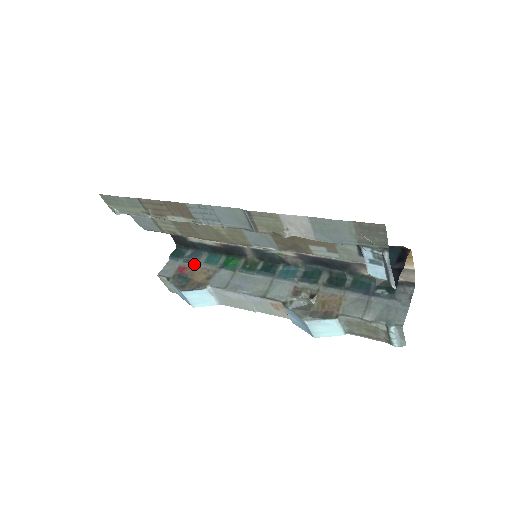
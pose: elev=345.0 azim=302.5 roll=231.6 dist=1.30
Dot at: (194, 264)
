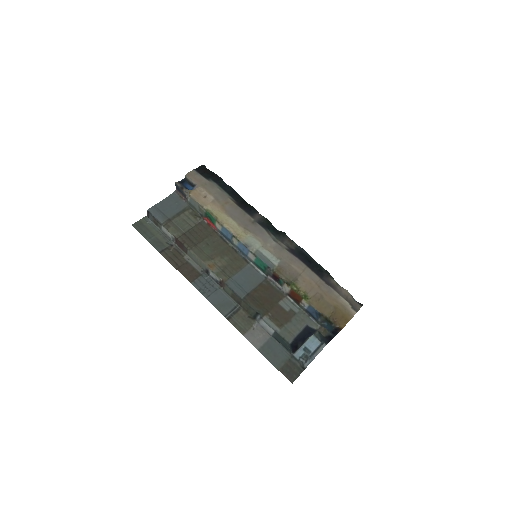
Dot at: occluded
